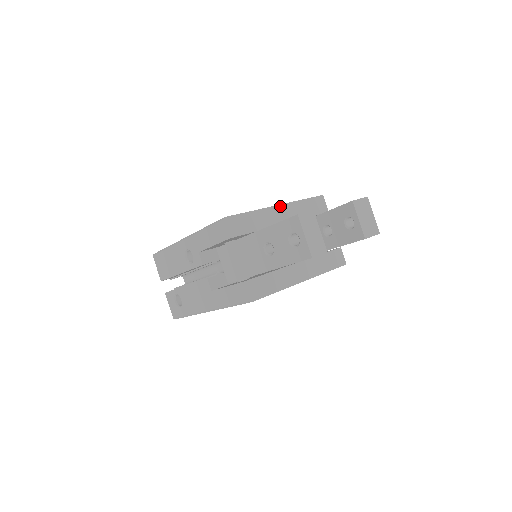
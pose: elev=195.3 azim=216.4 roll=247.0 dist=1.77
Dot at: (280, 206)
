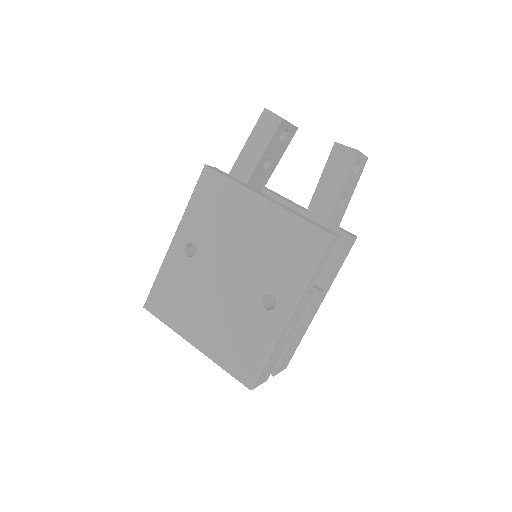
Dot at: (300, 206)
